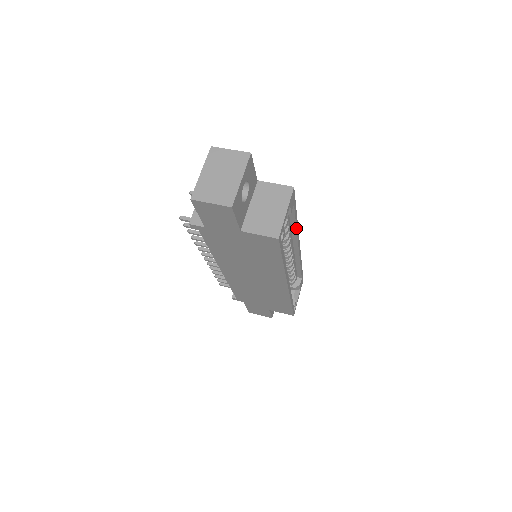
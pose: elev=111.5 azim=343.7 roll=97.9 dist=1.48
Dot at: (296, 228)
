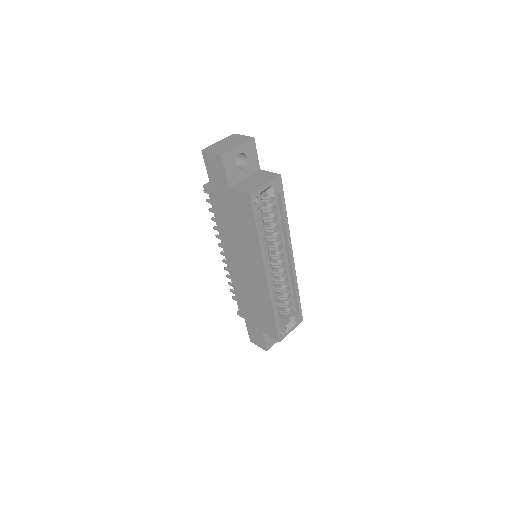
Dot at: (286, 227)
